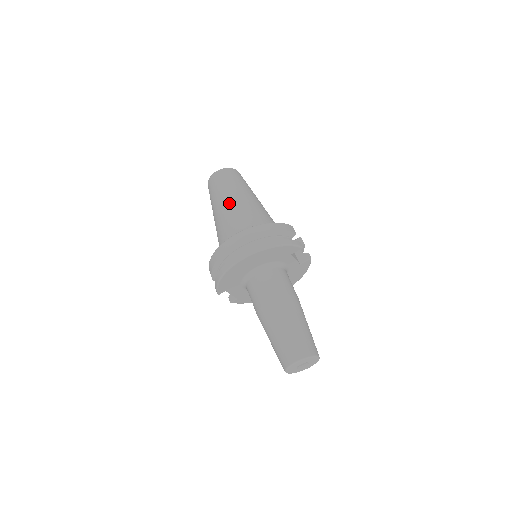
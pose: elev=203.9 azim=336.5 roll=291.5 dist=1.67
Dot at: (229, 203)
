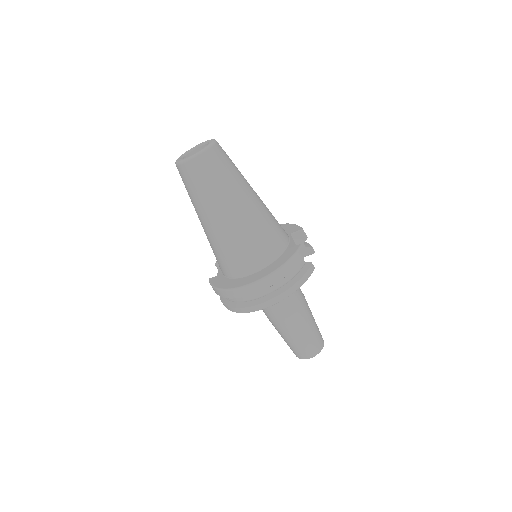
Dot at: (223, 220)
